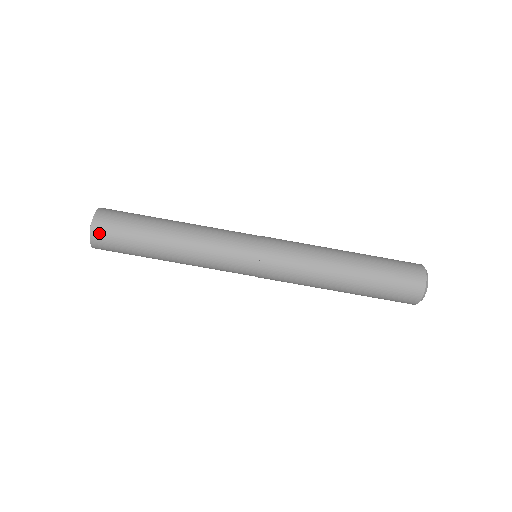
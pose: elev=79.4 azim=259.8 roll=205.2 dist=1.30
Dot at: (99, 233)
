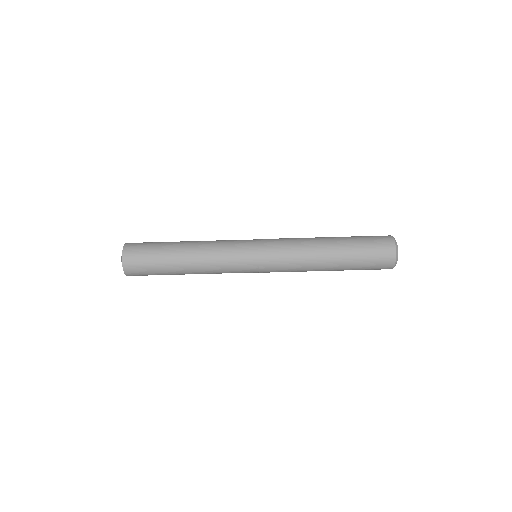
Dot at: (133, 275)
